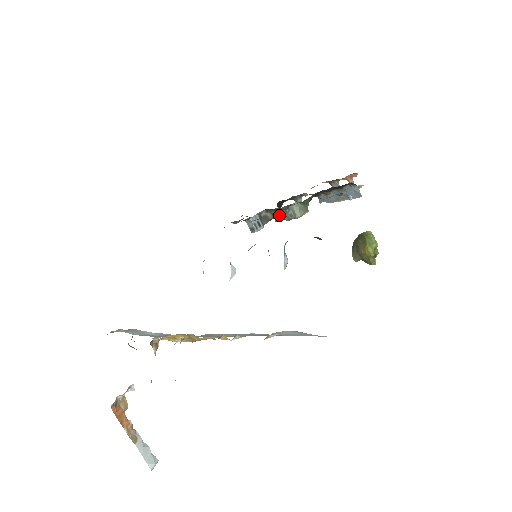
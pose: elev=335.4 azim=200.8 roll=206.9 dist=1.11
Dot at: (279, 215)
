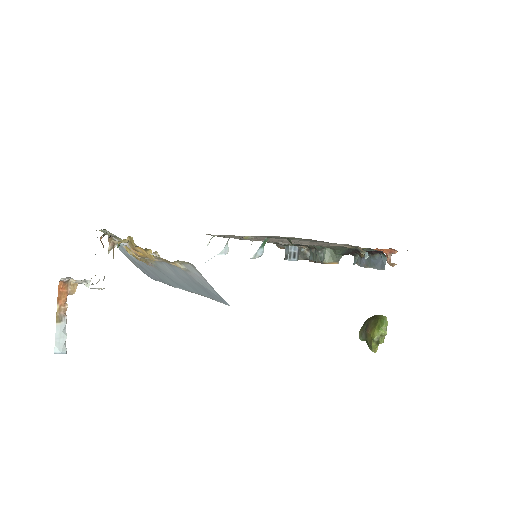
Dot at: (313, 255)
